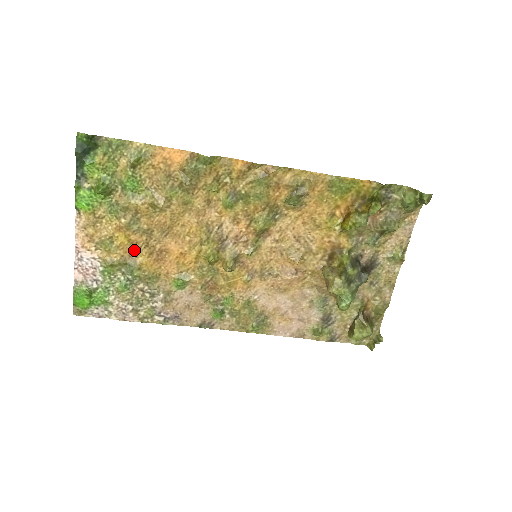
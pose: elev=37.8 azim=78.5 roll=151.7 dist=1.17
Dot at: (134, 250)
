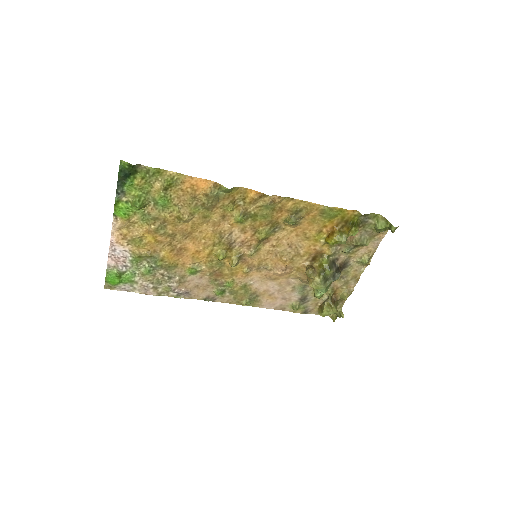
Dot at: (159, 247)
